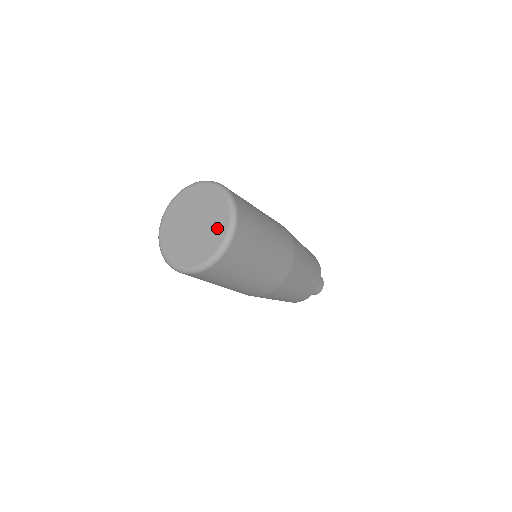
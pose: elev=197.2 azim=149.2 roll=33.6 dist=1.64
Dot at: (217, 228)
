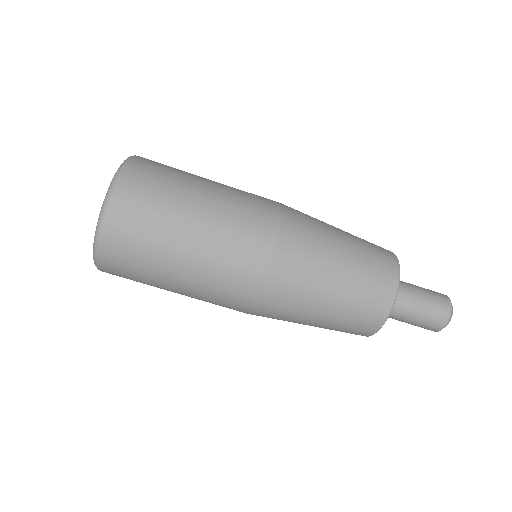
Dot at: occluded
